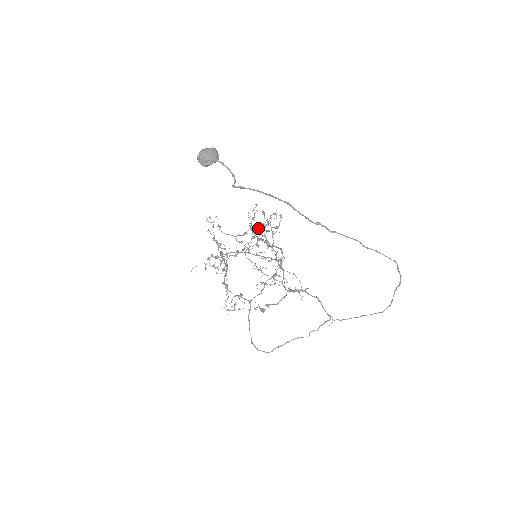
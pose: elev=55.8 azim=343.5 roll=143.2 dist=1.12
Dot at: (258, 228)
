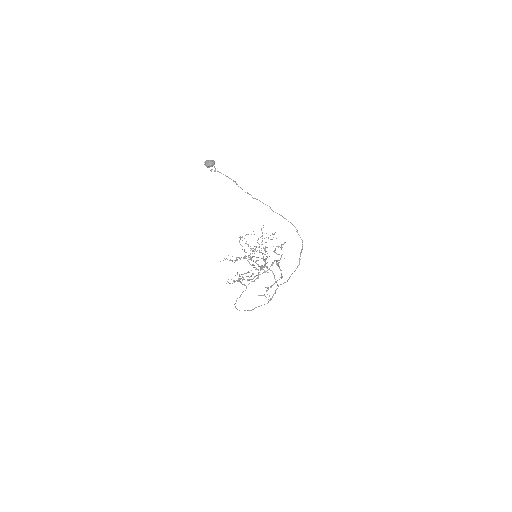
Dot at: occluded
